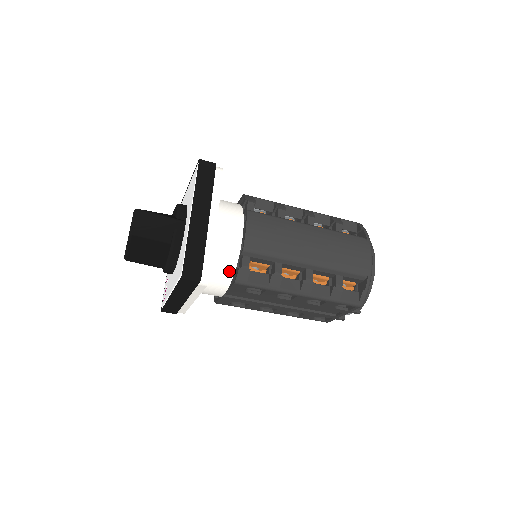
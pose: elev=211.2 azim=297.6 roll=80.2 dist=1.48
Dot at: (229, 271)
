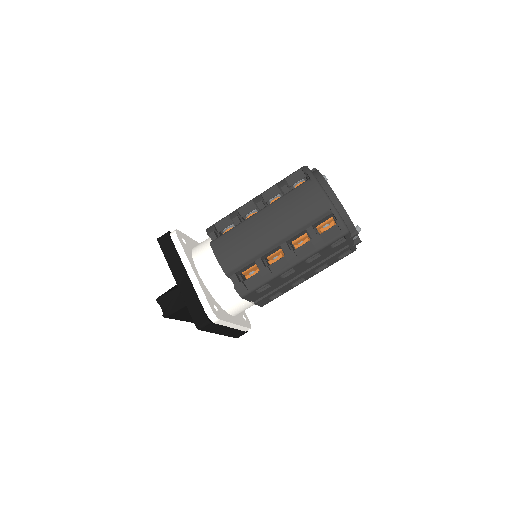
Dot at: (234, 292)
